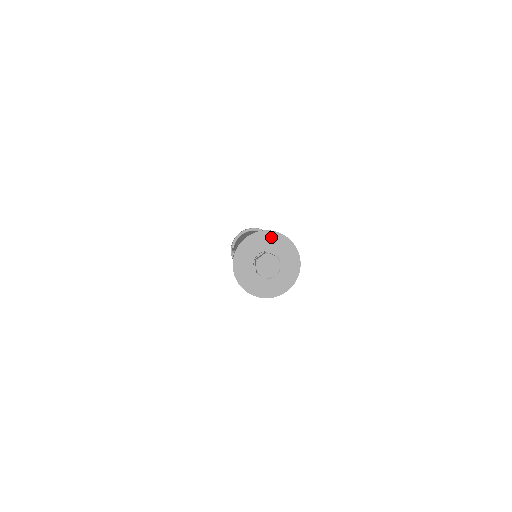
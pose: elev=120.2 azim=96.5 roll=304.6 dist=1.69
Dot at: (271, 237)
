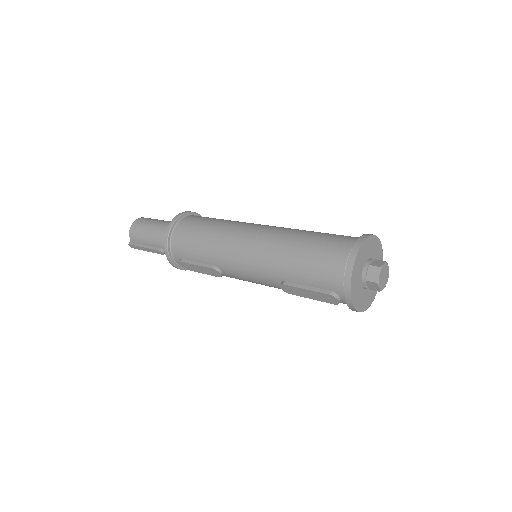
Dot at: (364, 248)
